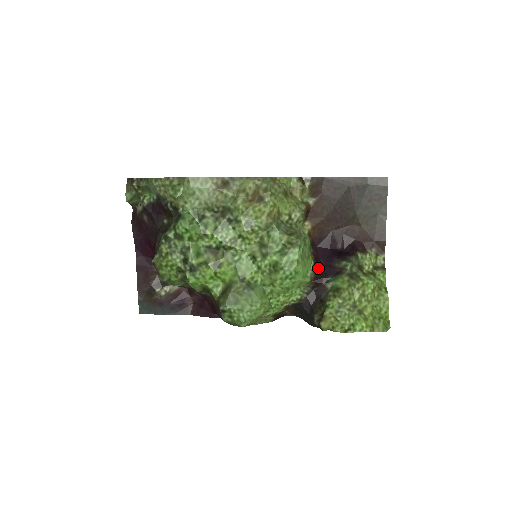
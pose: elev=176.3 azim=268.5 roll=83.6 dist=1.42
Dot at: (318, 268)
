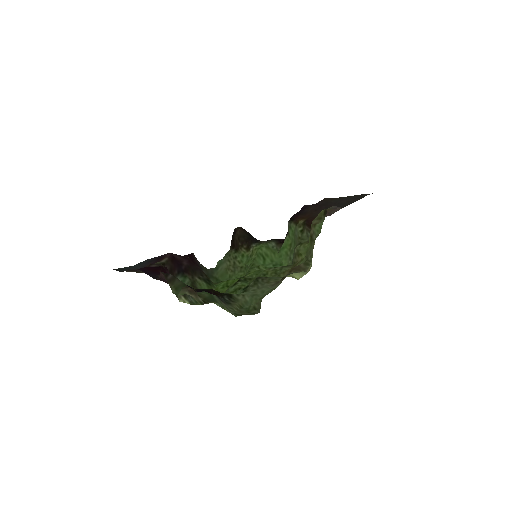
Dot at: occluded
